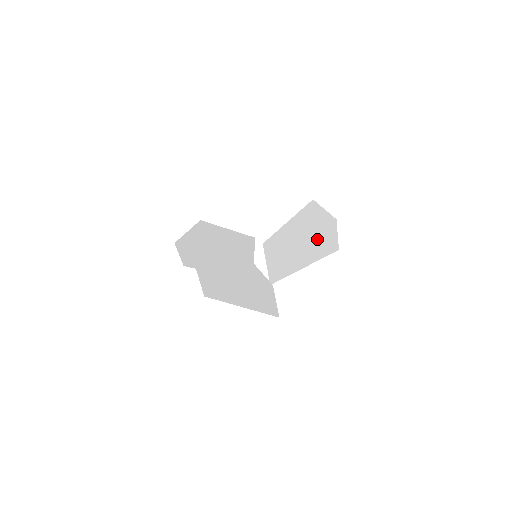
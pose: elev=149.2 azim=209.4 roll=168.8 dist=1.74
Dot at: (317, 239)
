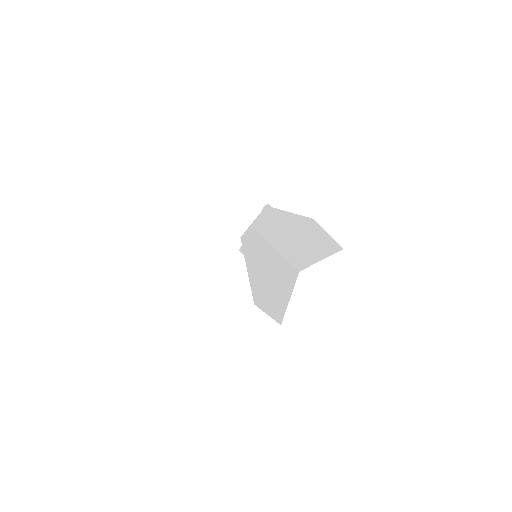
Dot at: (302, 241)
